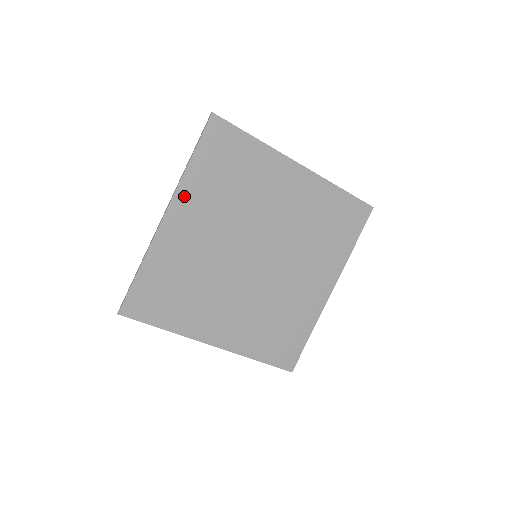
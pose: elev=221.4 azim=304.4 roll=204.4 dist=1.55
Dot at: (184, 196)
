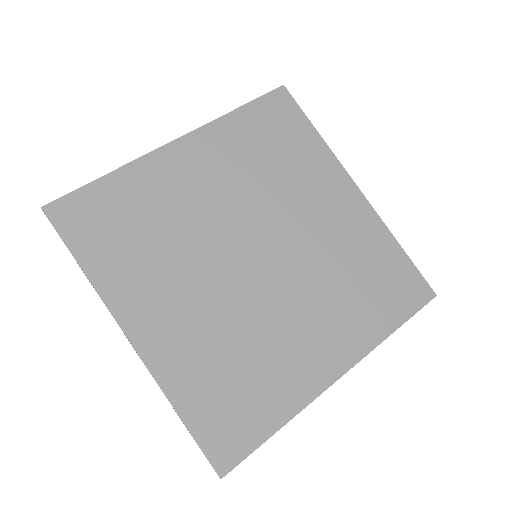
Dot at: (209, 136)
